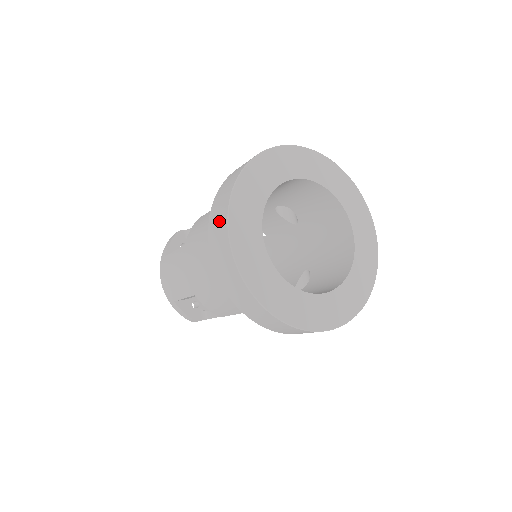
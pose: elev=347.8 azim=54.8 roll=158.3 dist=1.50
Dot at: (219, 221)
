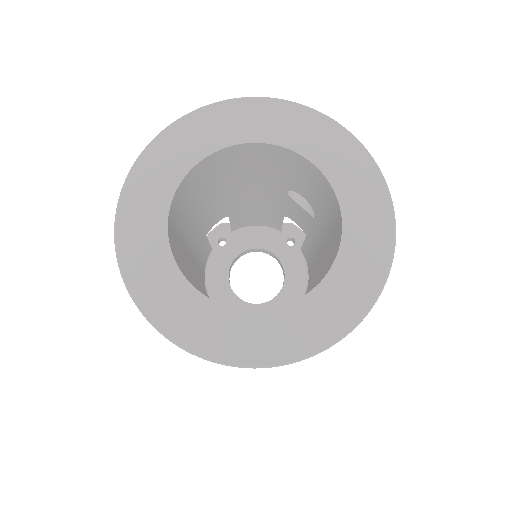
Dot at: occluded
